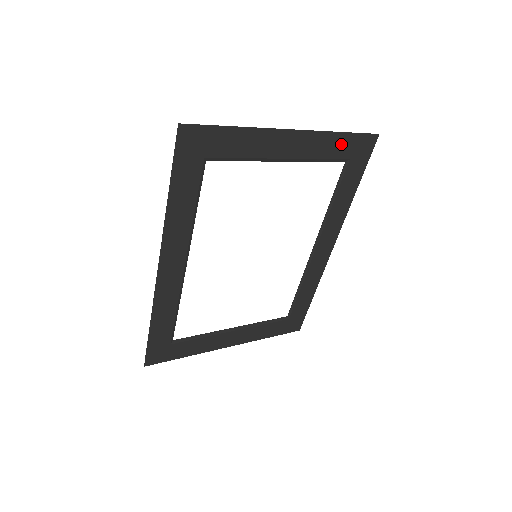
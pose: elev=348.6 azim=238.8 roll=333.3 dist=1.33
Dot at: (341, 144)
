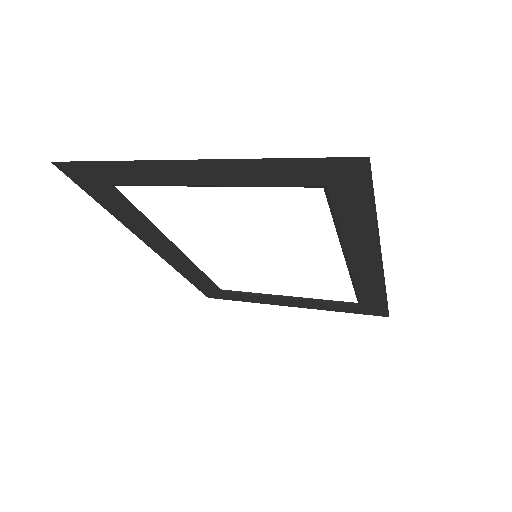
Dot at: (291, 170)
